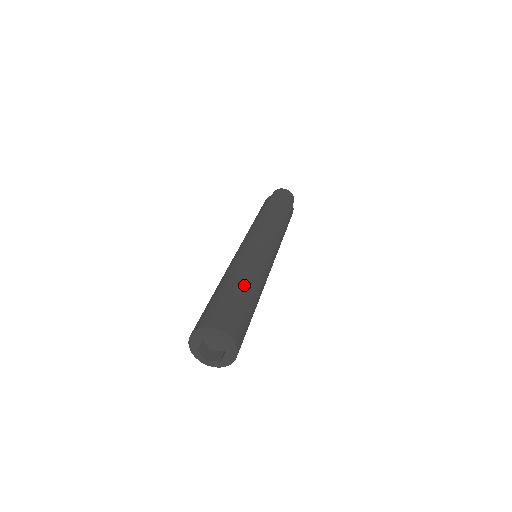
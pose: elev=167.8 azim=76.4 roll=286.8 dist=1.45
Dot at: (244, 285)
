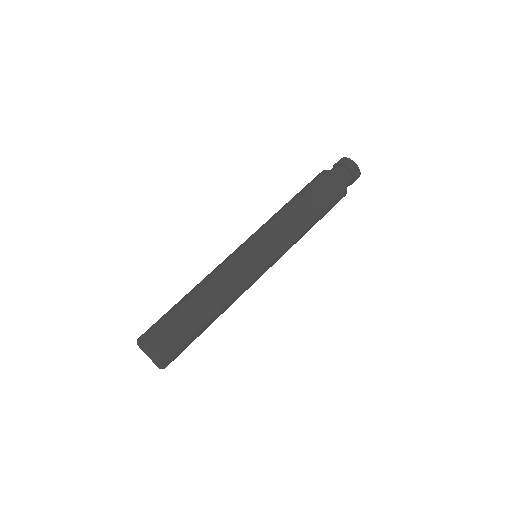
Dot at: (199, 304)
